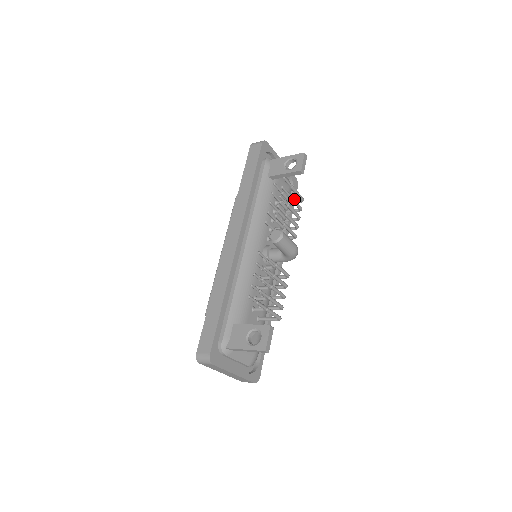
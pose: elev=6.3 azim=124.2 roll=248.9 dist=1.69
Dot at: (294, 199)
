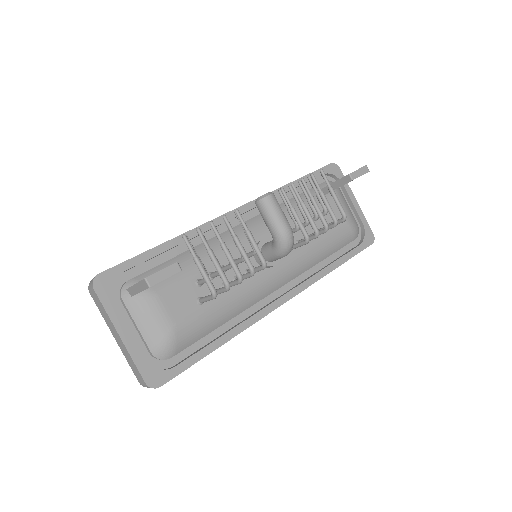
Dot at: (326, 200)
